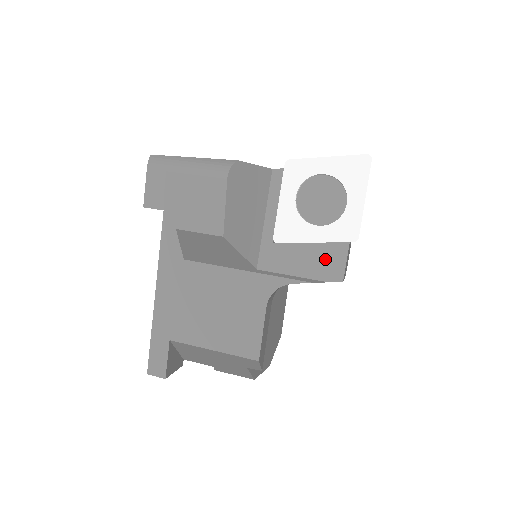
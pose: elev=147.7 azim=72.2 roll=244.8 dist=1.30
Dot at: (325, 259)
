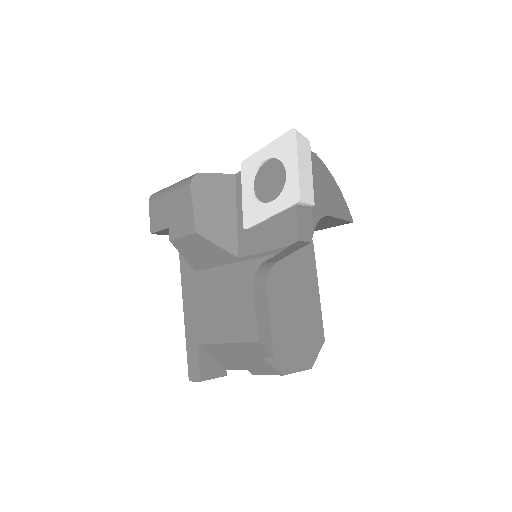
Dot at: (282, 228)
